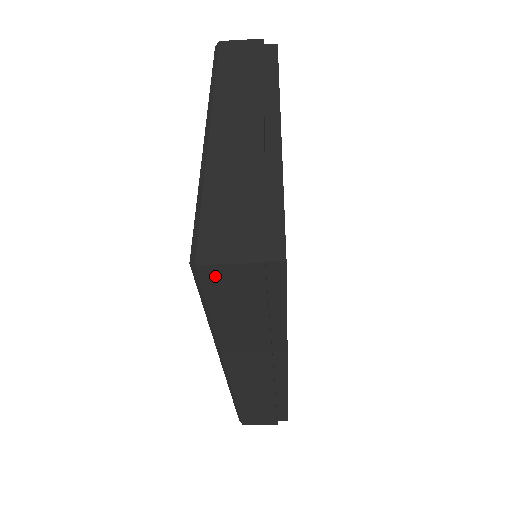
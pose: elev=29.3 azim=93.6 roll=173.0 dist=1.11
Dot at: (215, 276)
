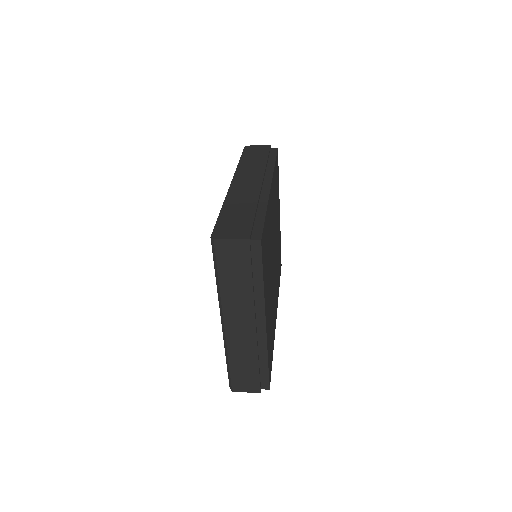
Dot at: occluded
